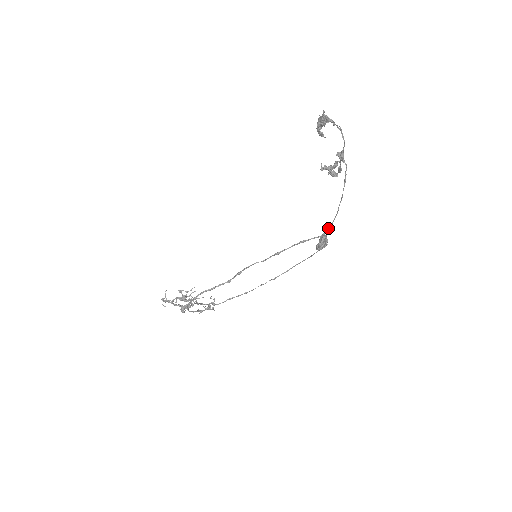
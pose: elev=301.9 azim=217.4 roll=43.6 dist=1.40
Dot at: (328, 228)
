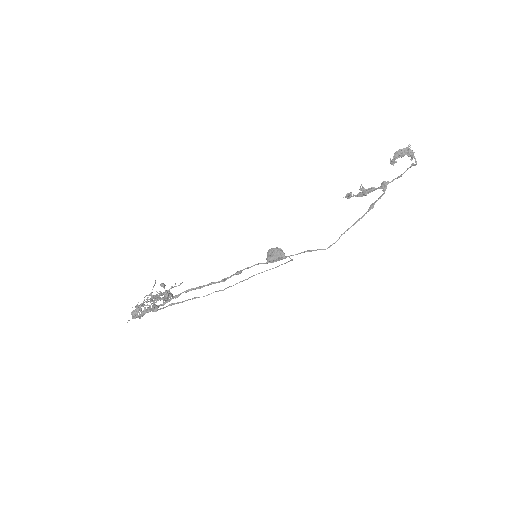
Dot at: (334, 243)
